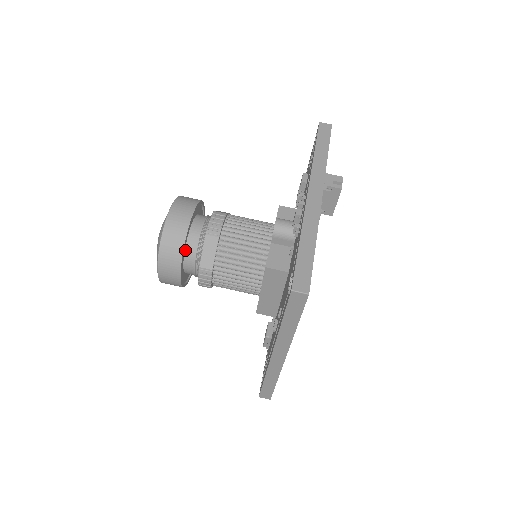
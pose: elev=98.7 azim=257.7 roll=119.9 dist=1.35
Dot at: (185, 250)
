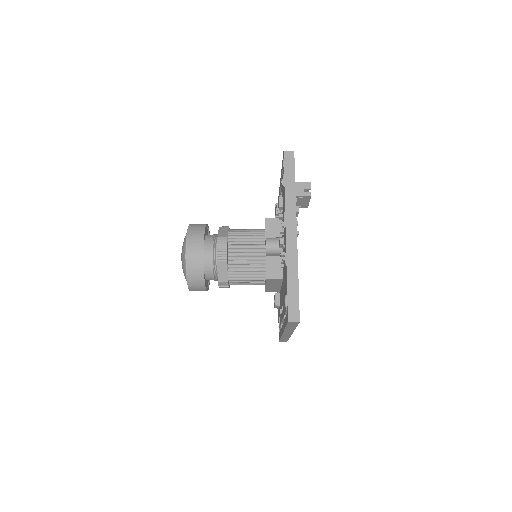
Dot at: (204, 271)
